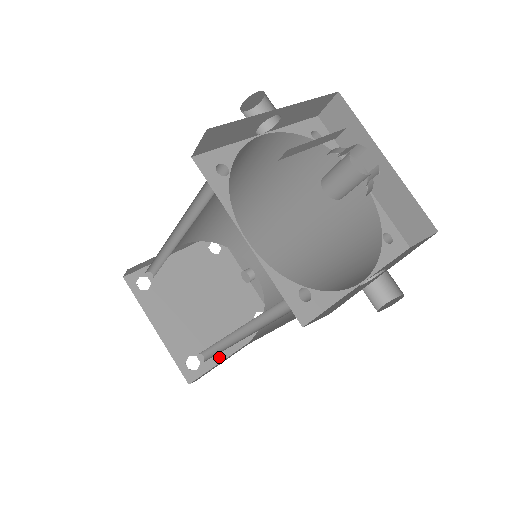
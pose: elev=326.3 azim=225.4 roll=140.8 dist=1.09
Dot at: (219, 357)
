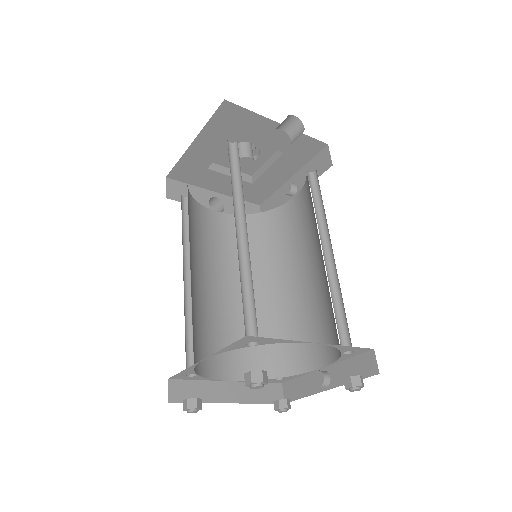
Dot at: occluded
